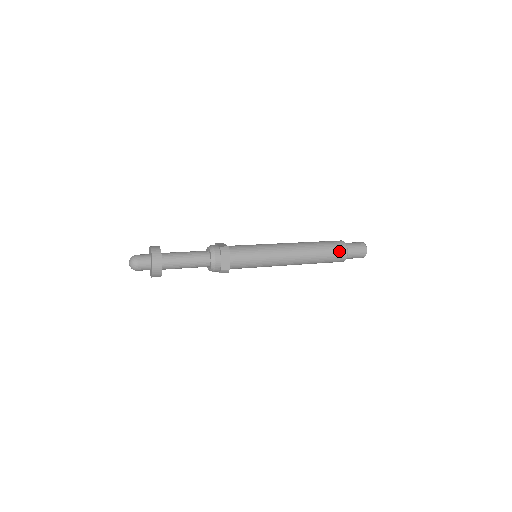
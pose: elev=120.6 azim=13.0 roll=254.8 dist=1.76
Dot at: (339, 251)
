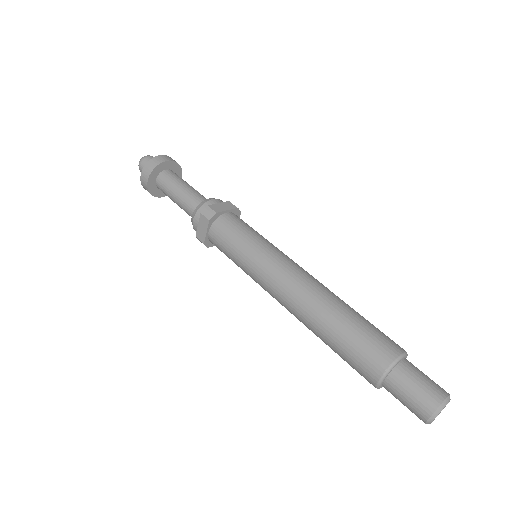
Dot at: (365, 361)
